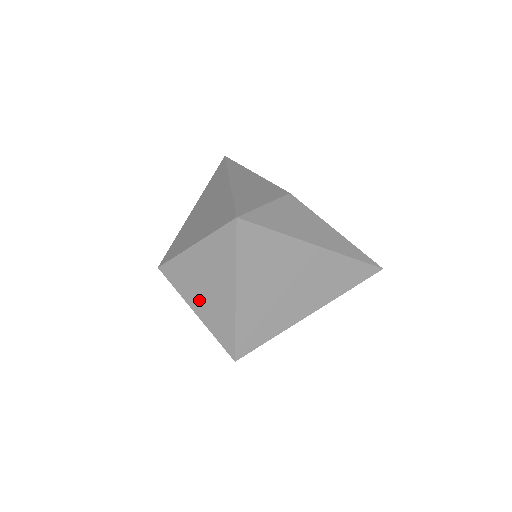
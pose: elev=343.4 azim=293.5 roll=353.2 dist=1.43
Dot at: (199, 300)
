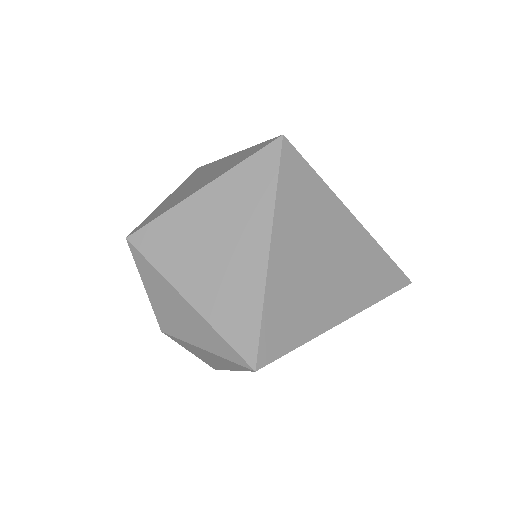
Dot at: (198, 275)
